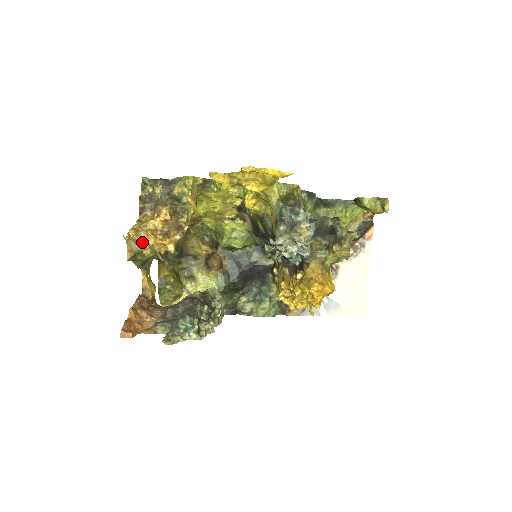
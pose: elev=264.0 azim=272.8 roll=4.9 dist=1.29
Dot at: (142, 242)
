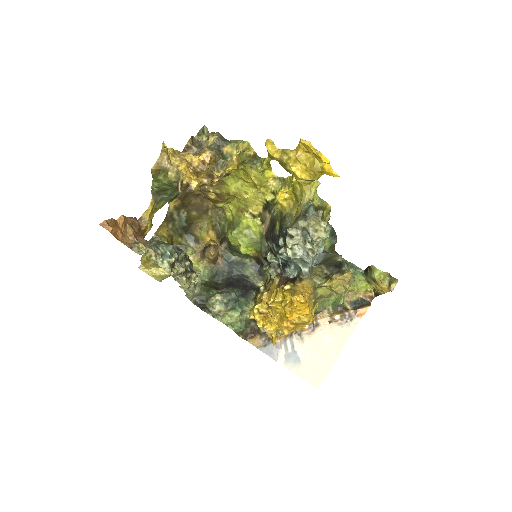
Dot at: (173, 164)
